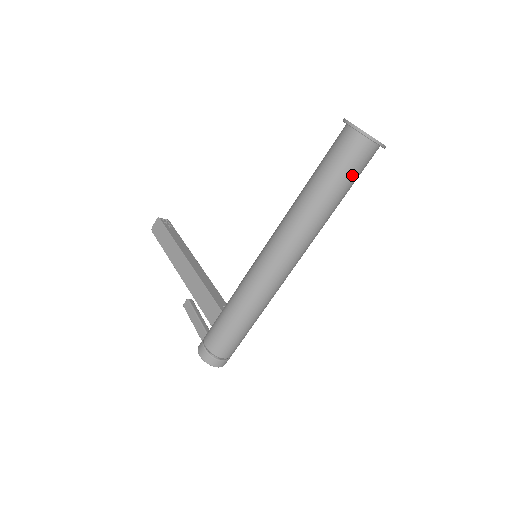
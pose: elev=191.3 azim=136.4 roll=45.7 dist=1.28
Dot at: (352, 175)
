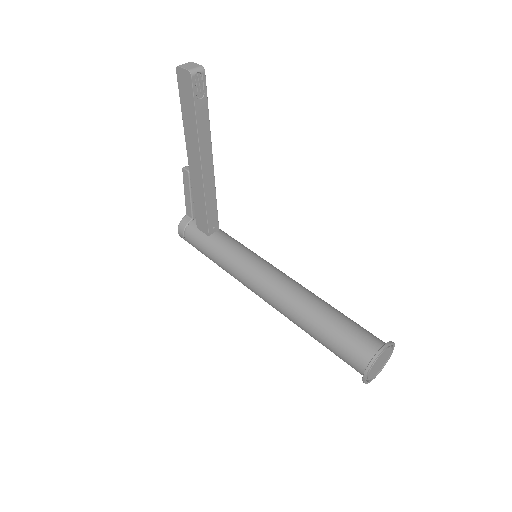
Dot at: occluded
